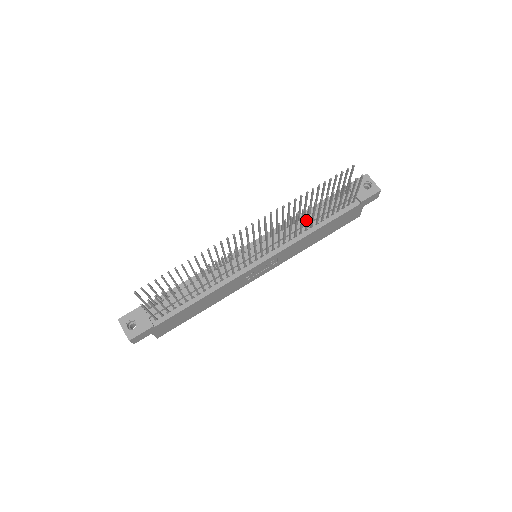
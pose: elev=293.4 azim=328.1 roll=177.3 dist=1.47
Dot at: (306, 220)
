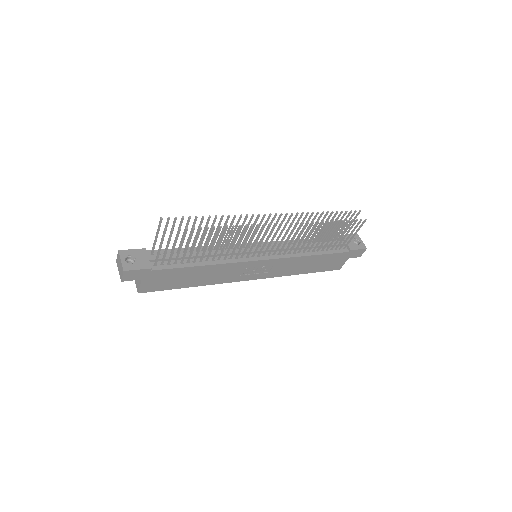
Dot at: (311, 238)
